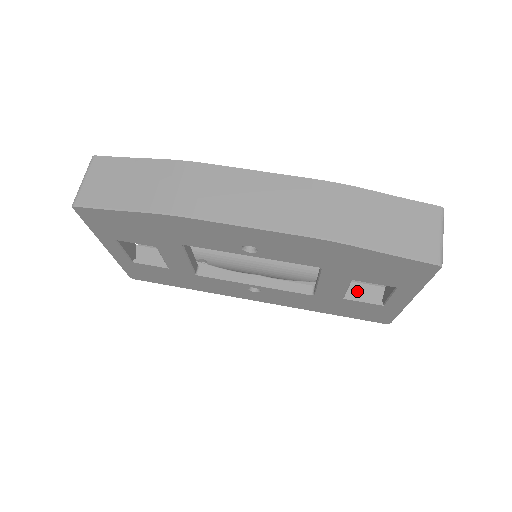
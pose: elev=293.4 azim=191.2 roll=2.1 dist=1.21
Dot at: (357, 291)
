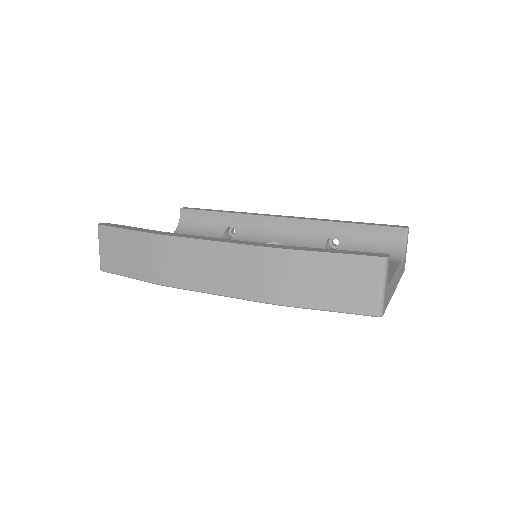
Dot at: occluded
